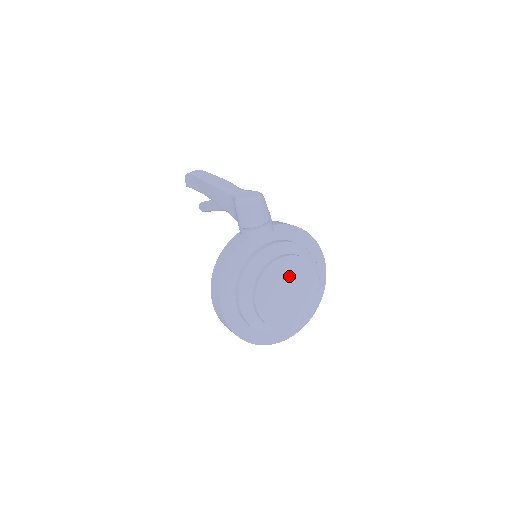
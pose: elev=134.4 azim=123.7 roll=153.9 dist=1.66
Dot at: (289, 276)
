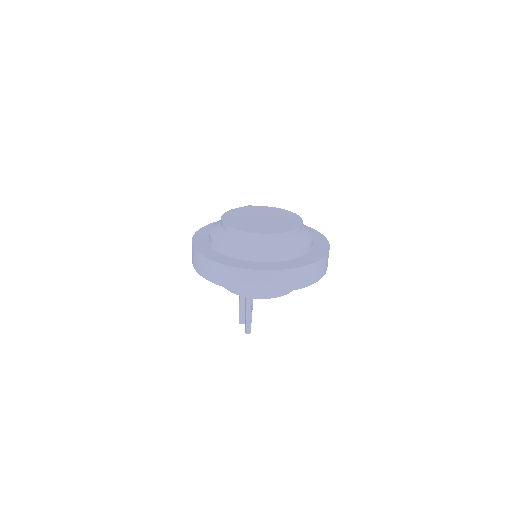
Dot at: (265, 213)
